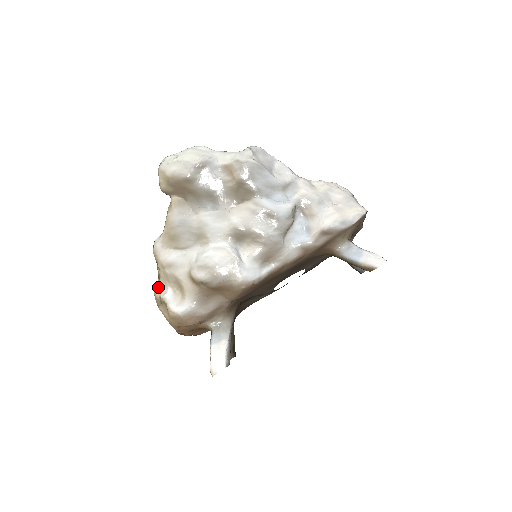
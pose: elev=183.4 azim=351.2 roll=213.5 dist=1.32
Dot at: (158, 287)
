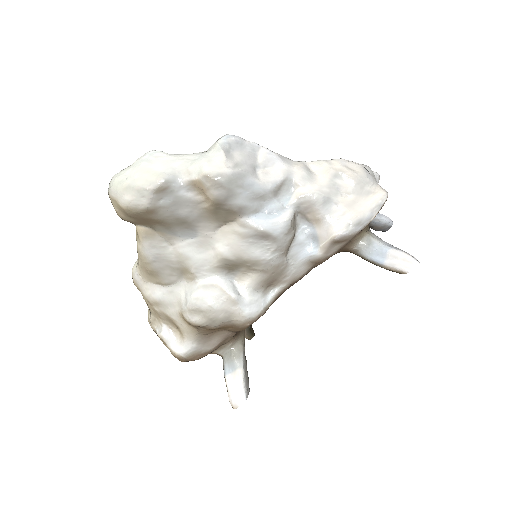
Dot at: (151, 321)
